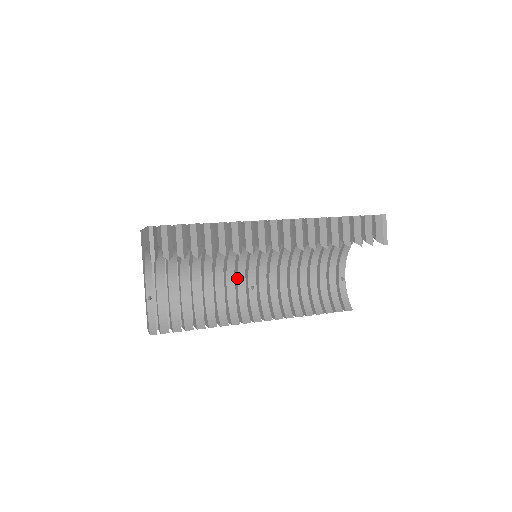
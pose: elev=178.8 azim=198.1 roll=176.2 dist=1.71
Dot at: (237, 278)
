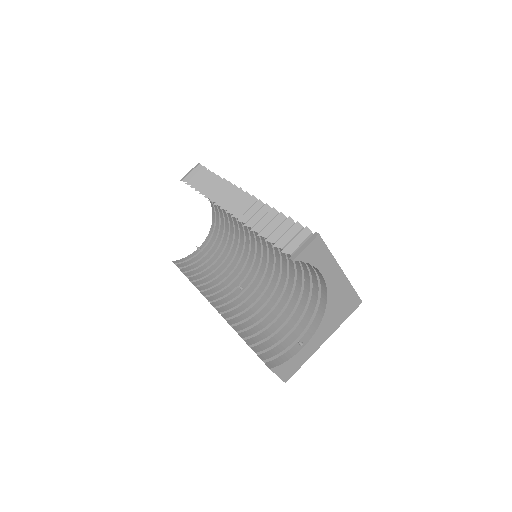
Dot at: (241, 273)
